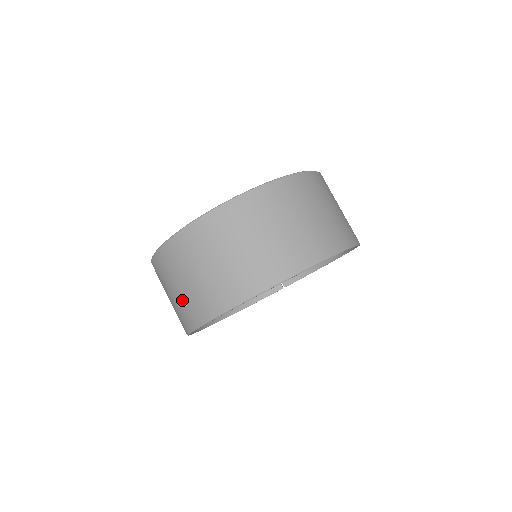
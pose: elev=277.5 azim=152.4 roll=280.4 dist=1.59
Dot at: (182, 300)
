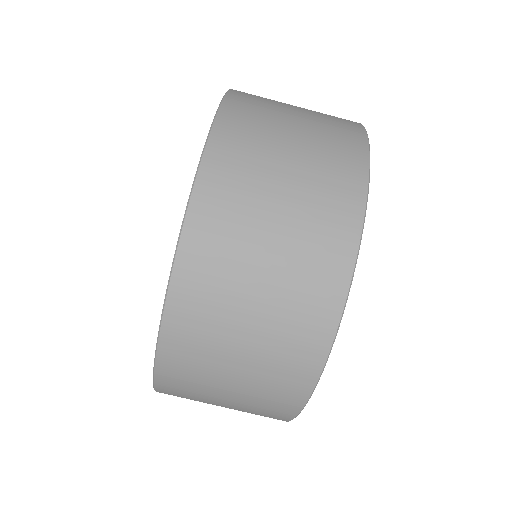
Dot at: (278, 314)
